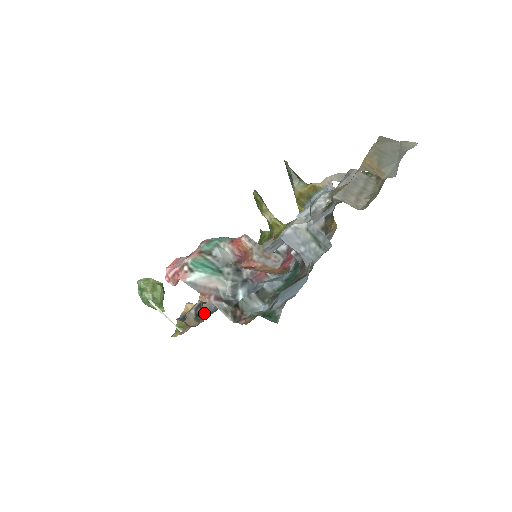
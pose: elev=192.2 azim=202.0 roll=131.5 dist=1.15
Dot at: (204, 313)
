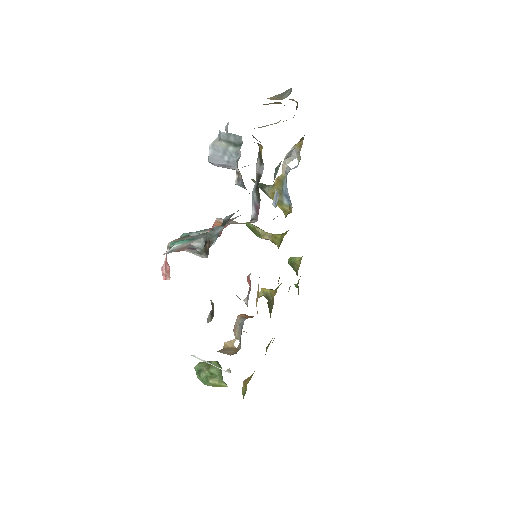
Dot at: (213, 303)
